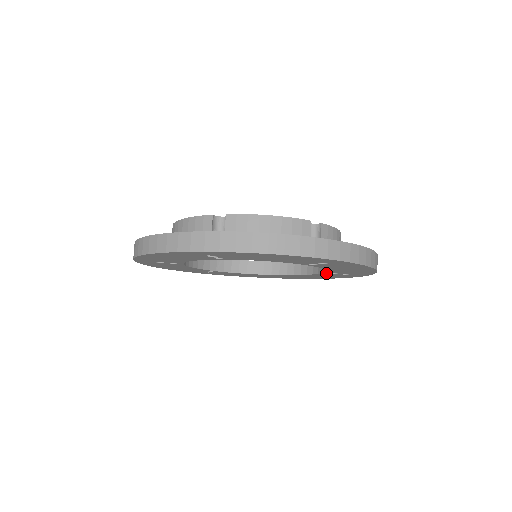
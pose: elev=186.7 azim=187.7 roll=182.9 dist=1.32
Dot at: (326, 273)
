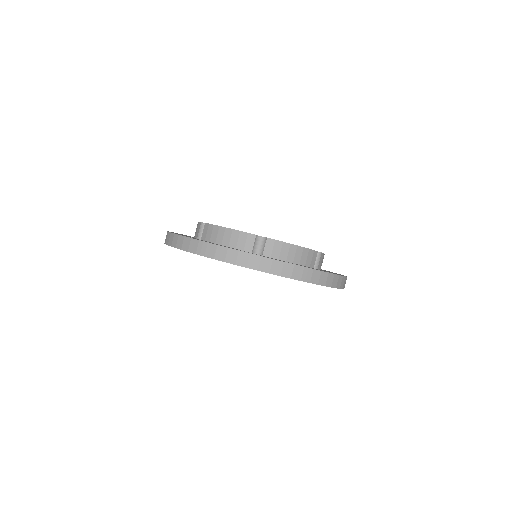
Dot at: occluded
